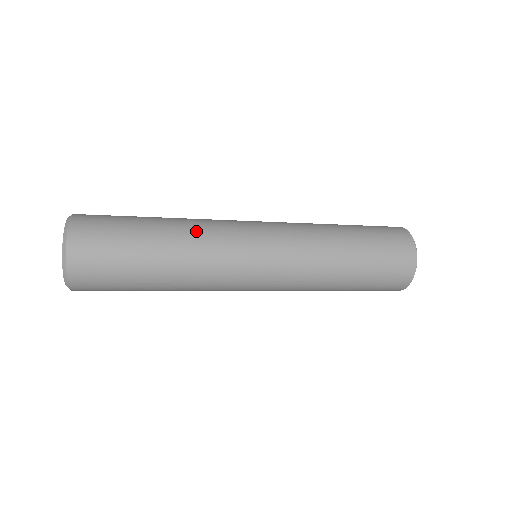
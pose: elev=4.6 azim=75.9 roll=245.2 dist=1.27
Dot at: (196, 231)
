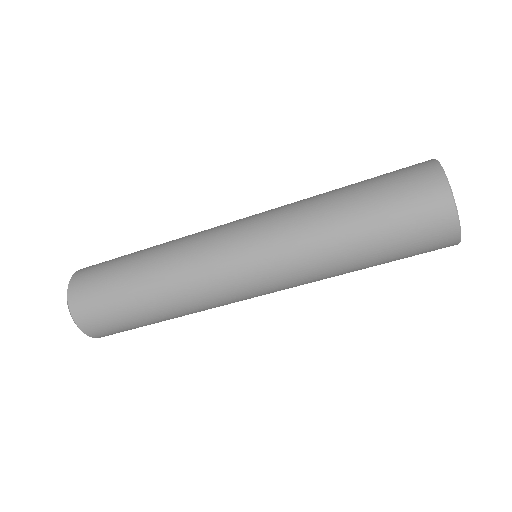
Dot at: occluded
